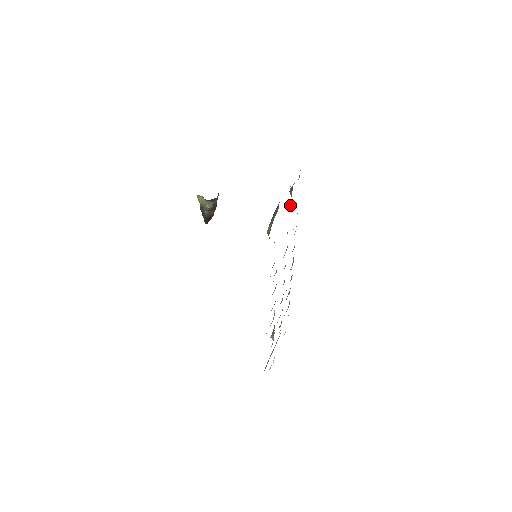
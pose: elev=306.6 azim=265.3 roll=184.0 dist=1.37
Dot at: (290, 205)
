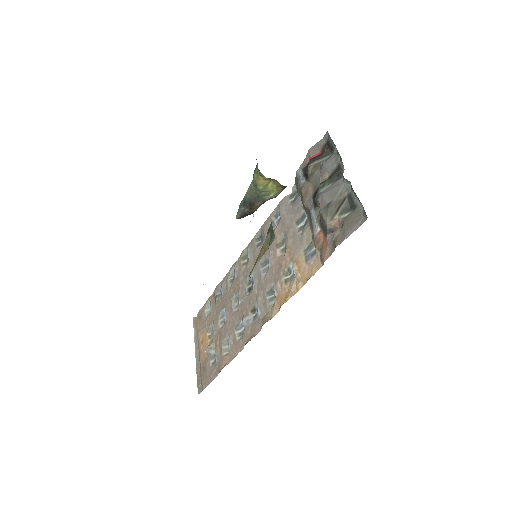
Dot at: (309, 188)
